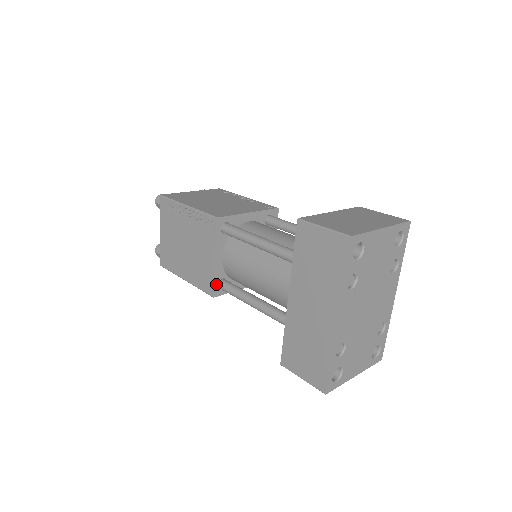
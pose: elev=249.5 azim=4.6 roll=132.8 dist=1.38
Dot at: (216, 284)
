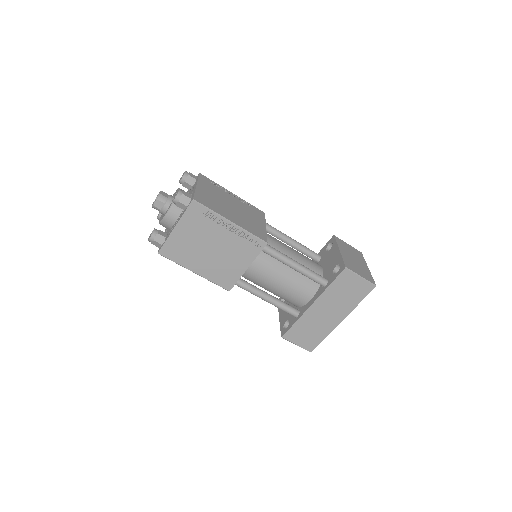
Dot at: (235, 282)
